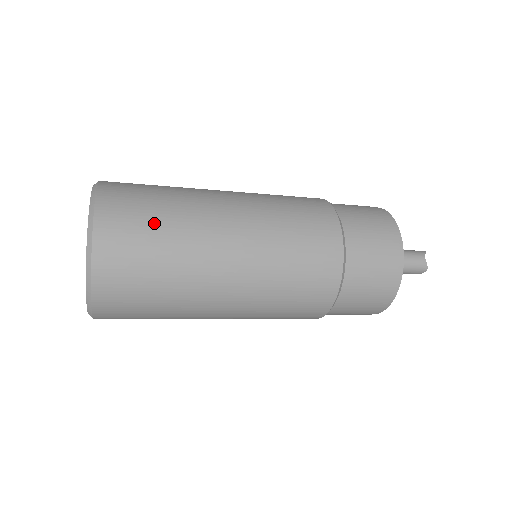
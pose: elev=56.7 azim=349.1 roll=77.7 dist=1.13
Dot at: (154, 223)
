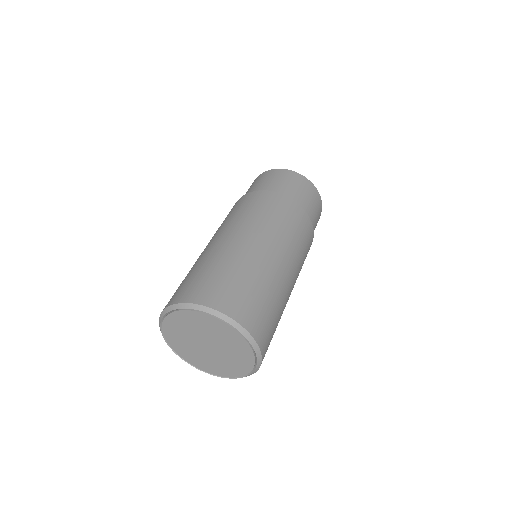
Dot at: (224, 276)
